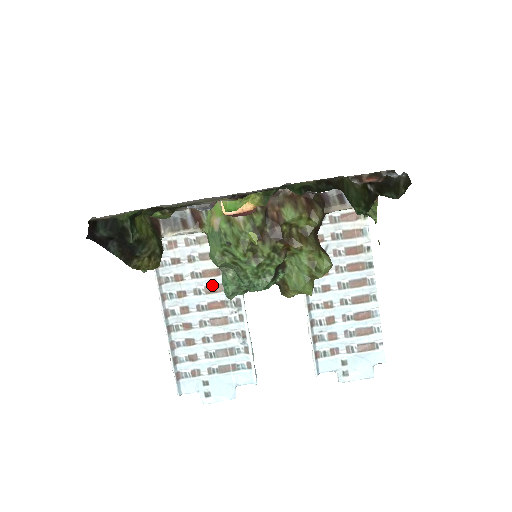
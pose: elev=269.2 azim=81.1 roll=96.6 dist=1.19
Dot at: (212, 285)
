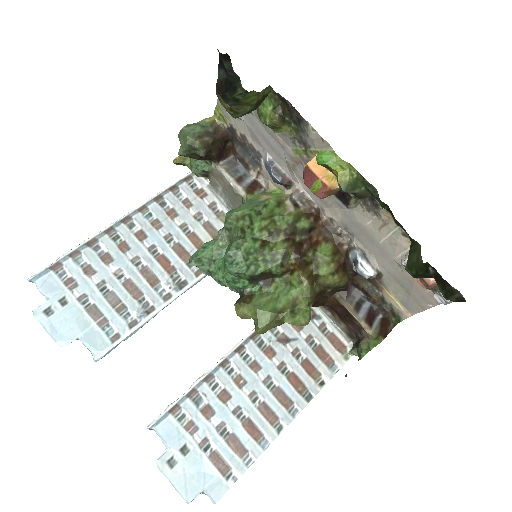
Dot at: (185, 249)
